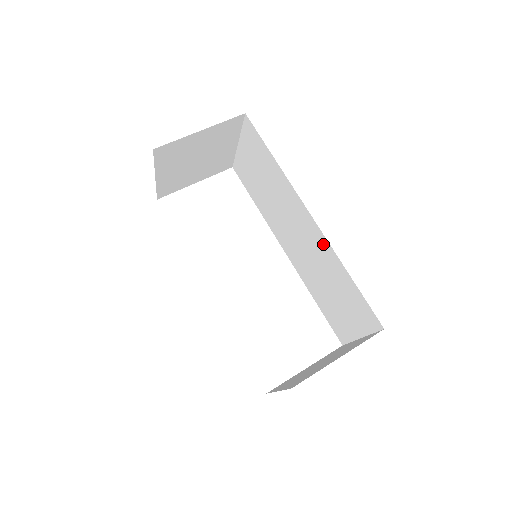
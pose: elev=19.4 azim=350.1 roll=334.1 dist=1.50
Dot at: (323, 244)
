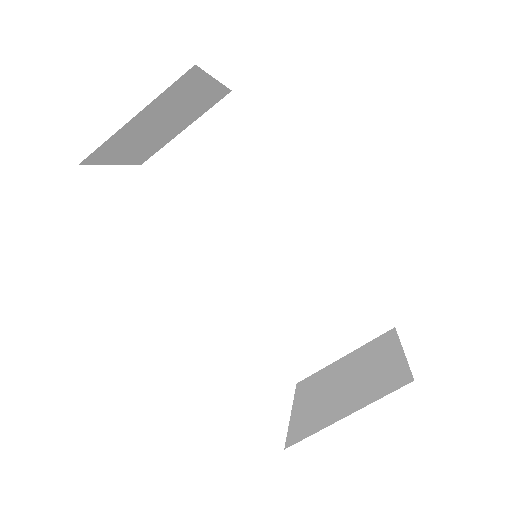
Dot at: (323, 245)
